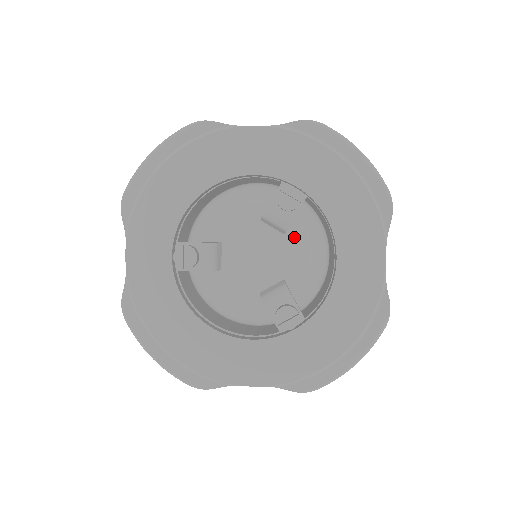
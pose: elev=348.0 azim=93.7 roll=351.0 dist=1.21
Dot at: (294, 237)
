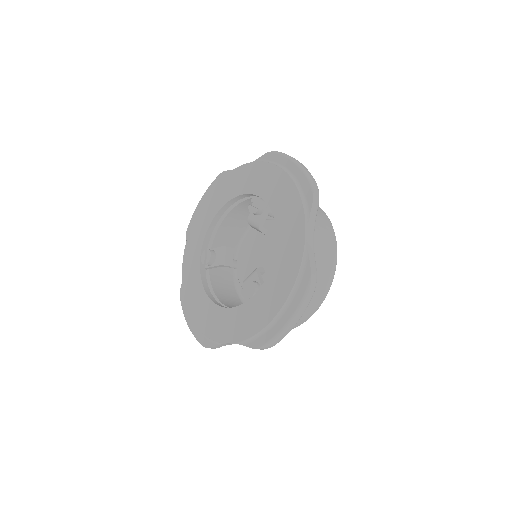
Dot at: occluded
